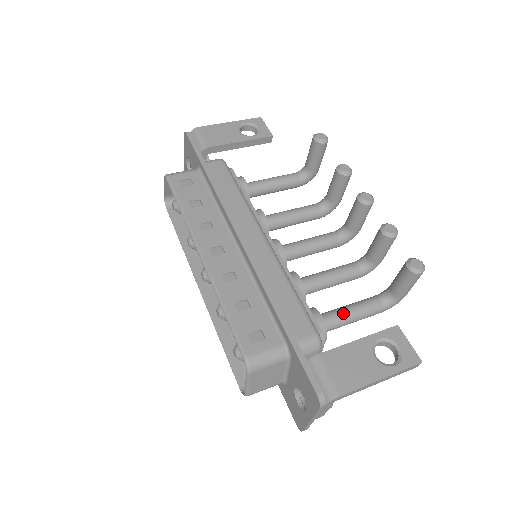
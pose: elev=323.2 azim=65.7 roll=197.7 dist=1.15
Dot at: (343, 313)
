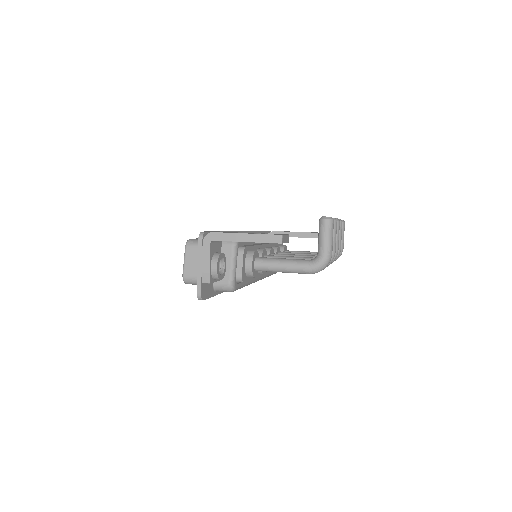
Dot at: (276, 258)
